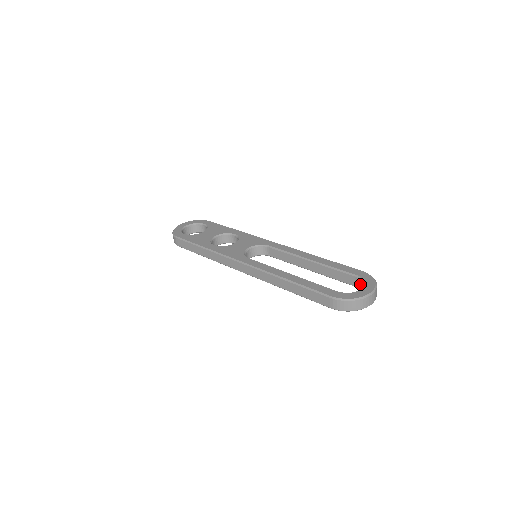
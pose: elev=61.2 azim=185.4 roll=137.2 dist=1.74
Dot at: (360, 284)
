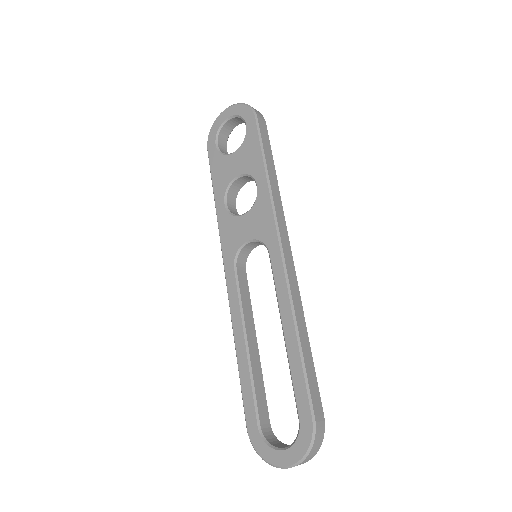
Dot at: occluded
